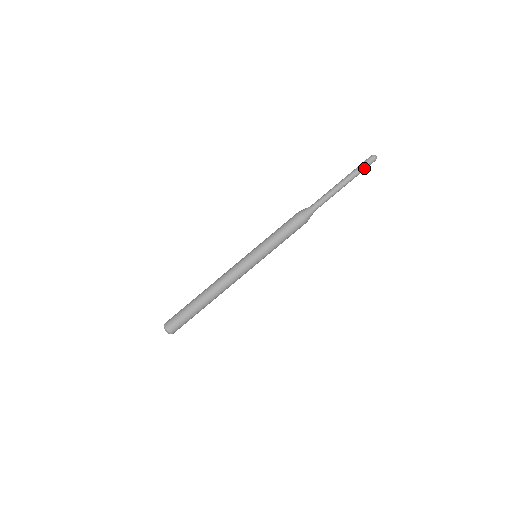
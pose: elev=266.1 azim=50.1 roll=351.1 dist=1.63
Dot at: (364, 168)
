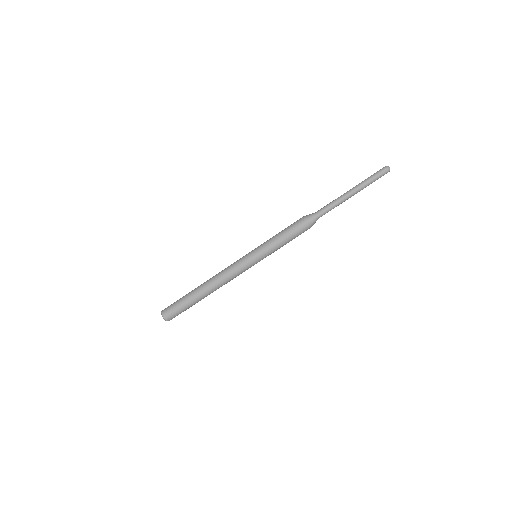
Dot at: occluded
